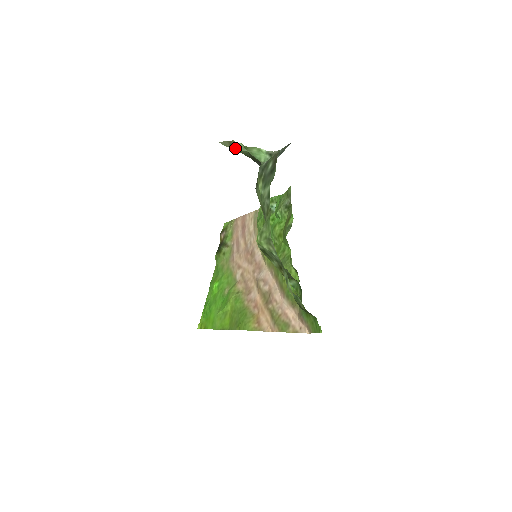
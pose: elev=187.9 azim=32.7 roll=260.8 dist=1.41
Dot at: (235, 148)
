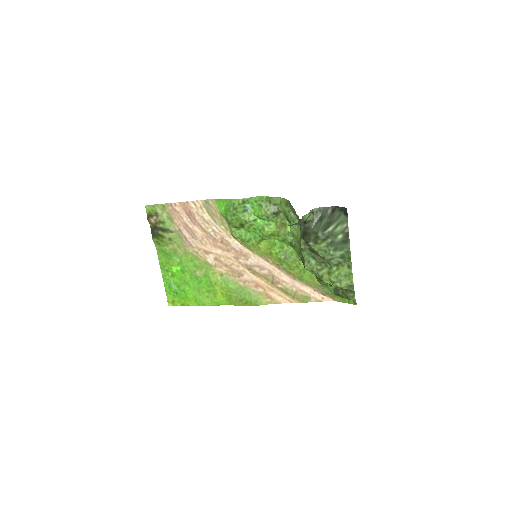
Dot at: (299, 224)
